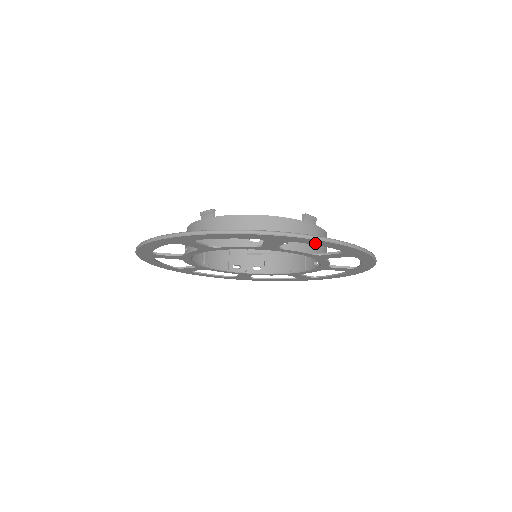
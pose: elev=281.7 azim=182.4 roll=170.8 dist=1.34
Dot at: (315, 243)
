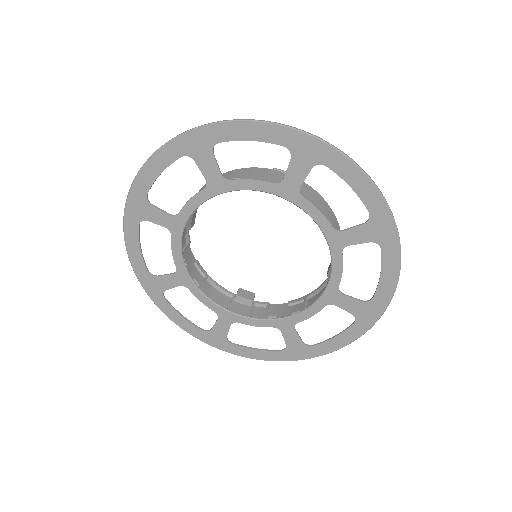
Dot at: (387, 264)
